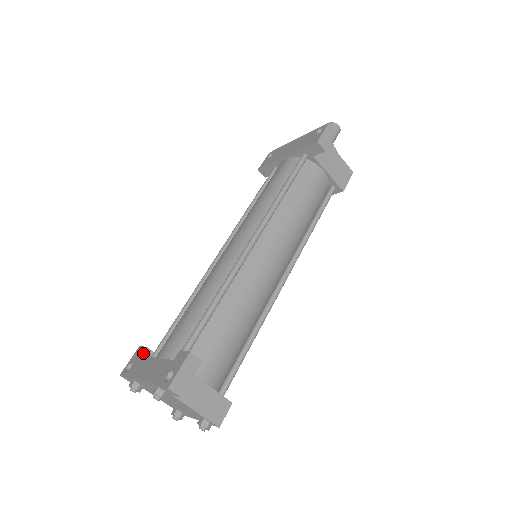
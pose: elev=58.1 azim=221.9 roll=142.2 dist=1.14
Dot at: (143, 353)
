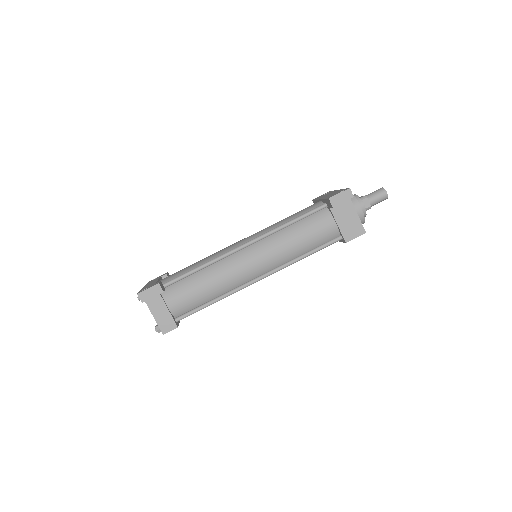
Dot at: (163, 276)
